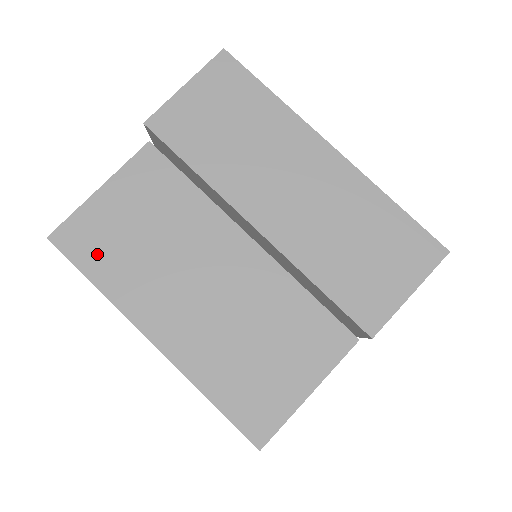
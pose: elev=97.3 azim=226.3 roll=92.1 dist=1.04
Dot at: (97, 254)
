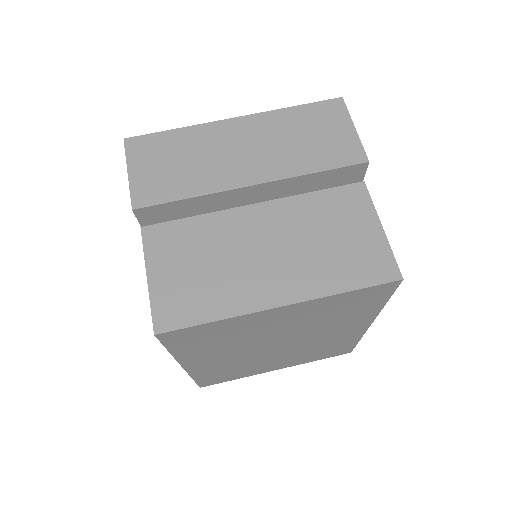
Dot at: (193, 306)
